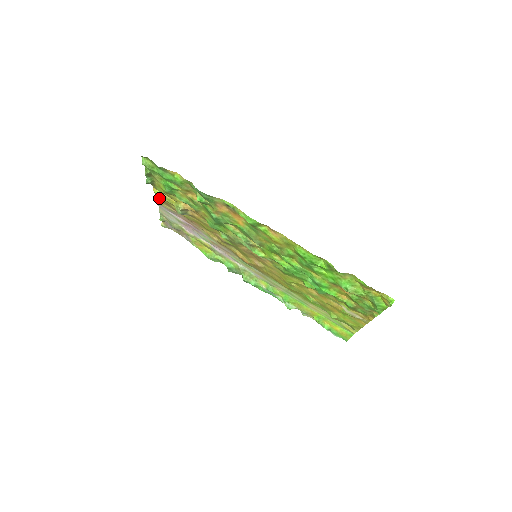
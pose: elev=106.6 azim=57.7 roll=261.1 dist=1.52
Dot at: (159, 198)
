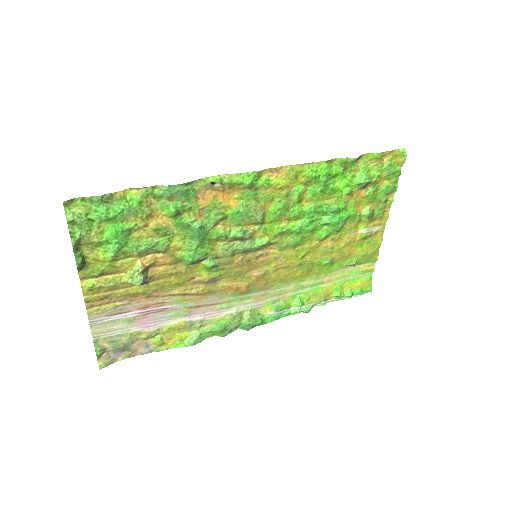
Dot at: (92, 299)
